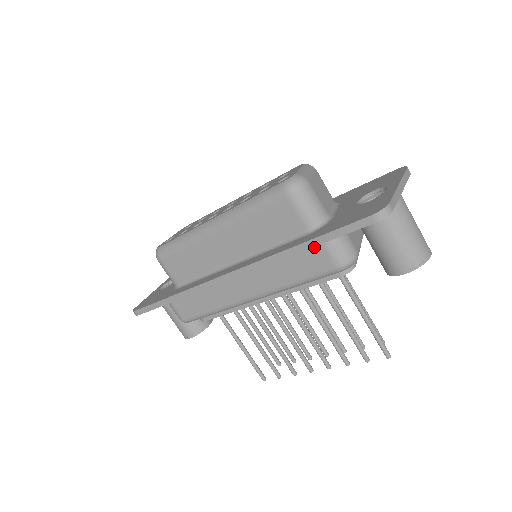
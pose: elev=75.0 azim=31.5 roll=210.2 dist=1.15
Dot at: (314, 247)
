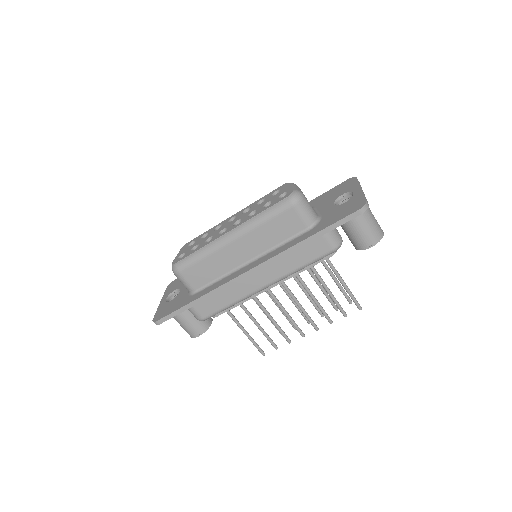
Dot at: occluded
